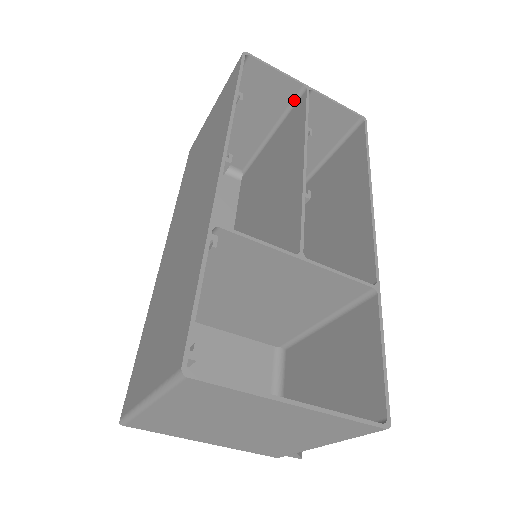
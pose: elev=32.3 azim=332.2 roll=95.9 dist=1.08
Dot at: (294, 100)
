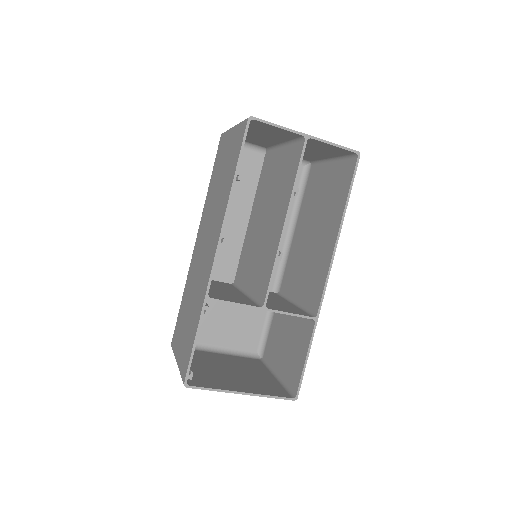
Dot at: (297, 138)
